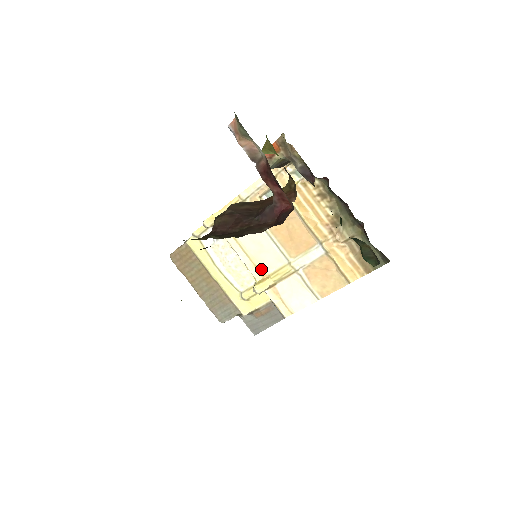
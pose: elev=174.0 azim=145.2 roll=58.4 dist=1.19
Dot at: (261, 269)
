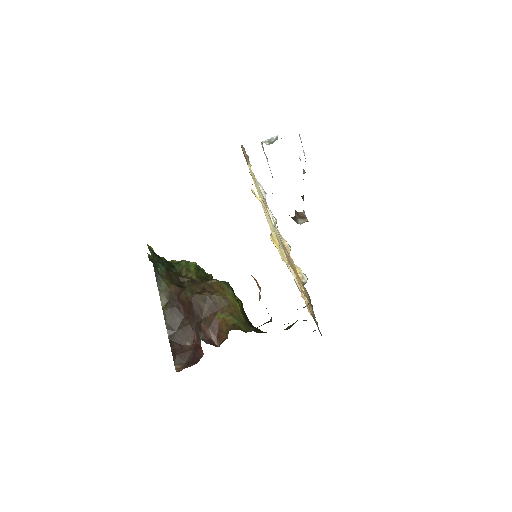
Dot at: occluded
